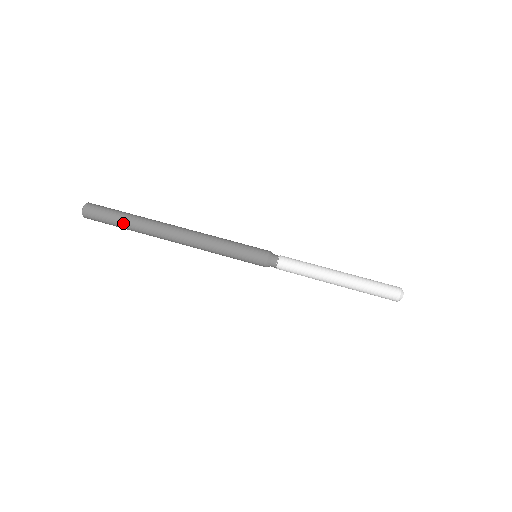
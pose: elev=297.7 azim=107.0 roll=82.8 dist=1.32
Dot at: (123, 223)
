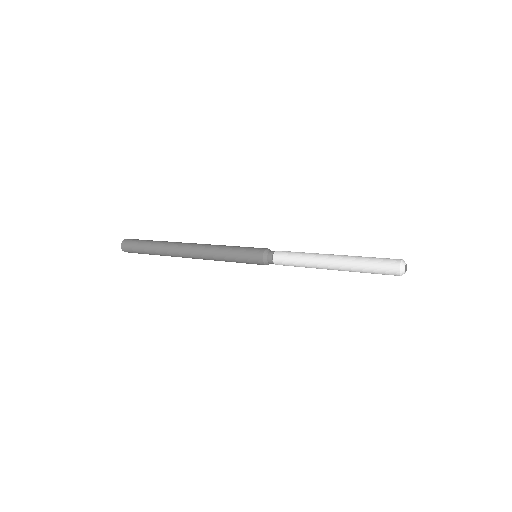
Dot at: (149, 250)
